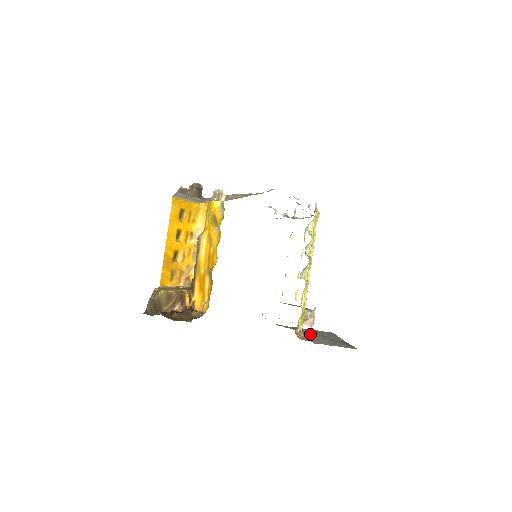
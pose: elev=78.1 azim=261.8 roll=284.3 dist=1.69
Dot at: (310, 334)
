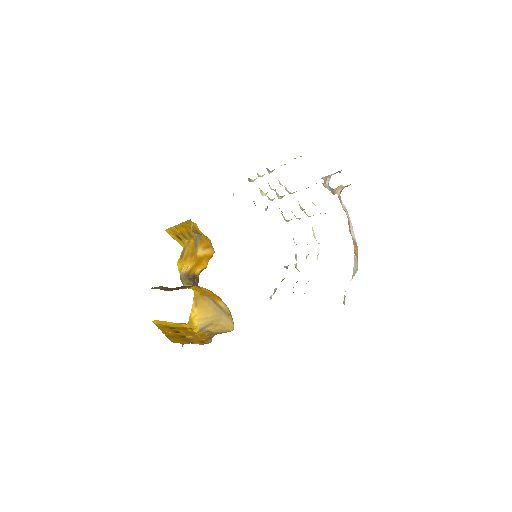
Dot at: occluded
